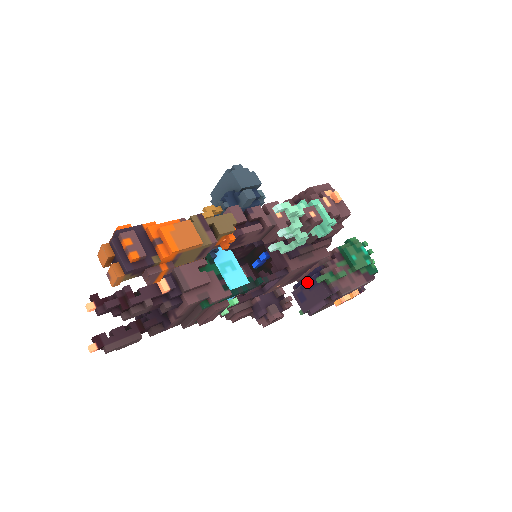
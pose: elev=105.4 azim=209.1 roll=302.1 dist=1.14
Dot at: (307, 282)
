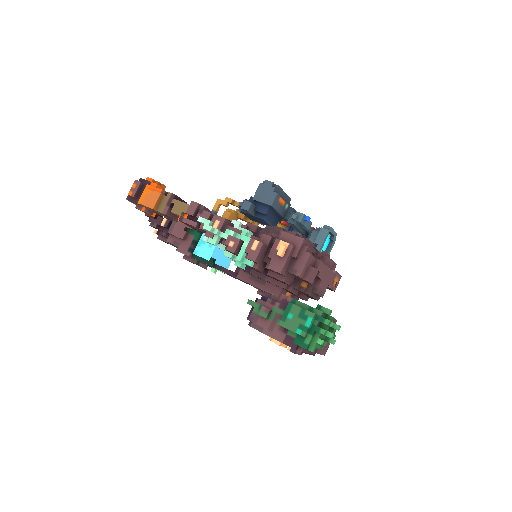
Dot at: occluded
